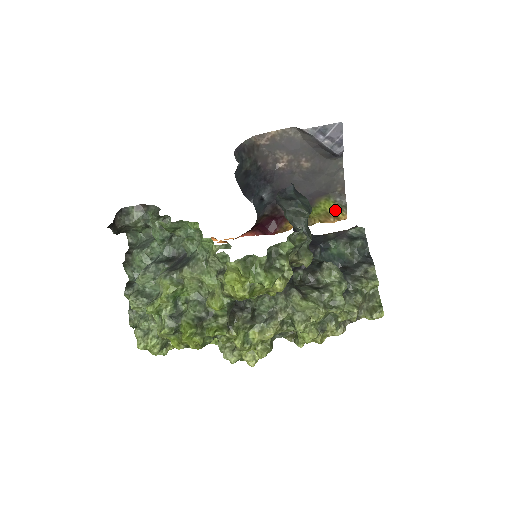
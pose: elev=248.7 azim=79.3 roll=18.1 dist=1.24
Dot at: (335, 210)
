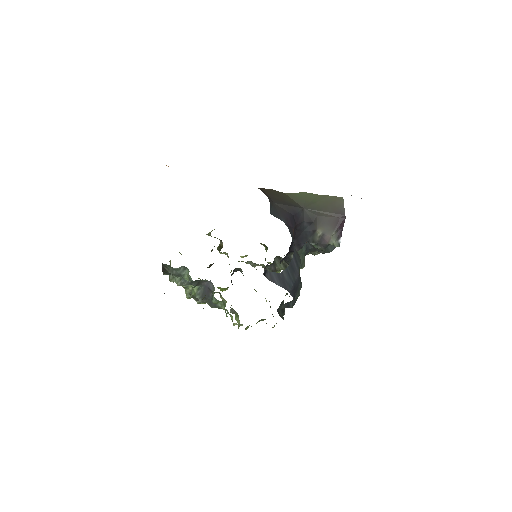
Dot at: occluded
